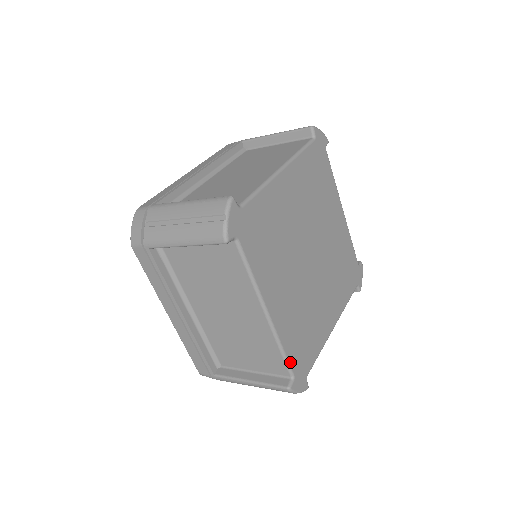
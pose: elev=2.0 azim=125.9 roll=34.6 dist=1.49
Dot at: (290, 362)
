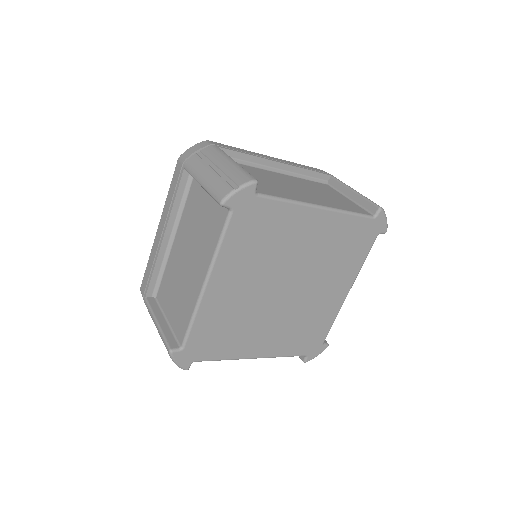
Dot at: (190, 336)
